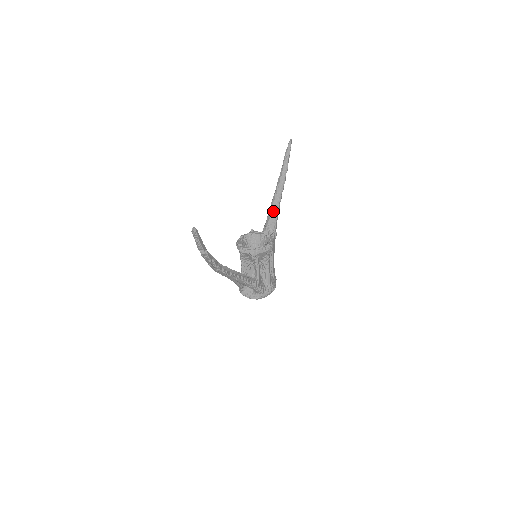
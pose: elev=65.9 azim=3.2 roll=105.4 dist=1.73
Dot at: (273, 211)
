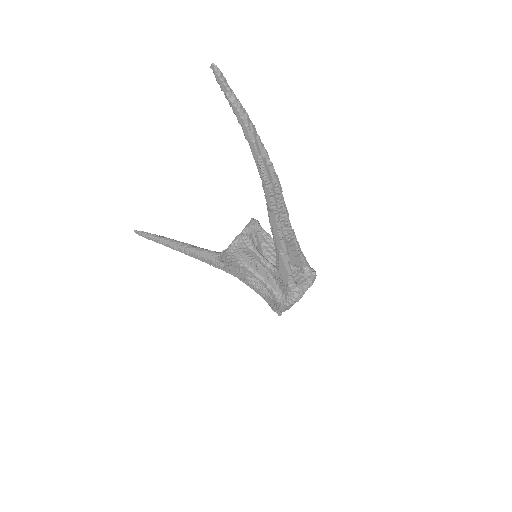
Dot at: (206, 250)
